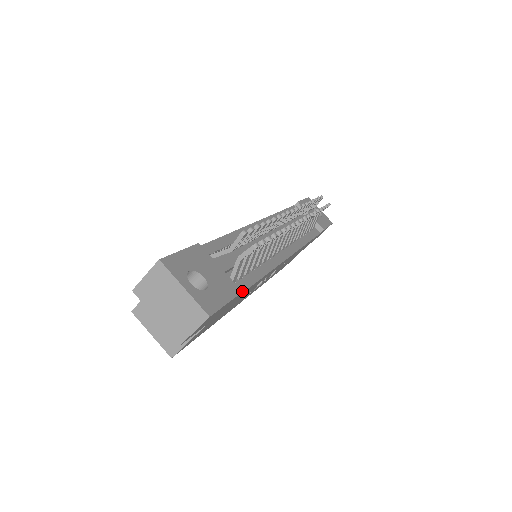
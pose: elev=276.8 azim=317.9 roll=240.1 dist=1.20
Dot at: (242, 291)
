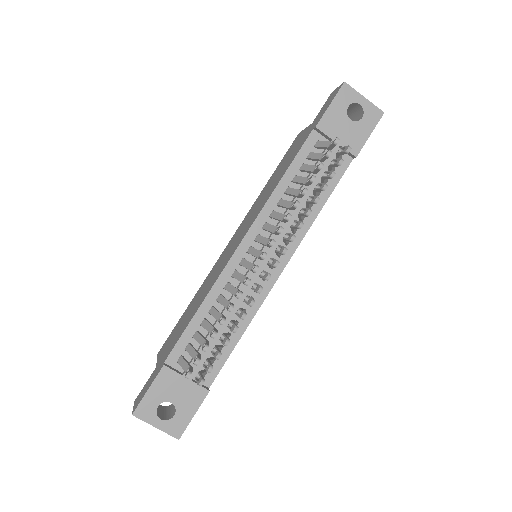
Dot at: (215, 377)
